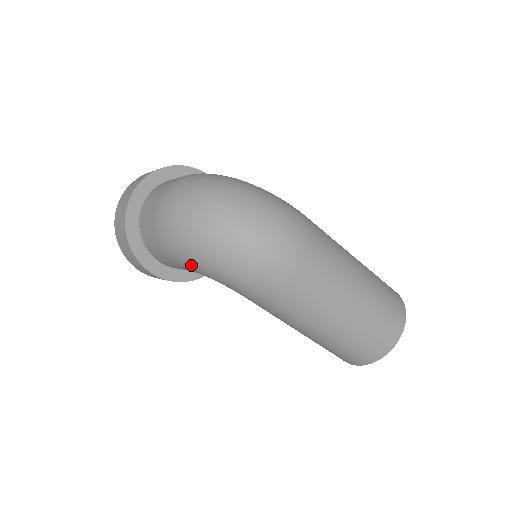
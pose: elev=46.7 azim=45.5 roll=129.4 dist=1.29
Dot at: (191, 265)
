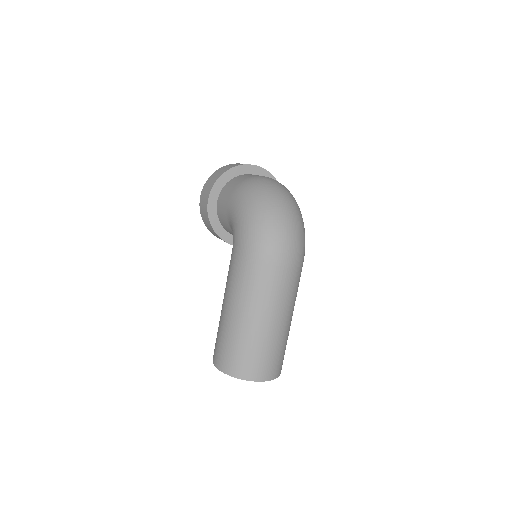
Dot at: (237, 208)
